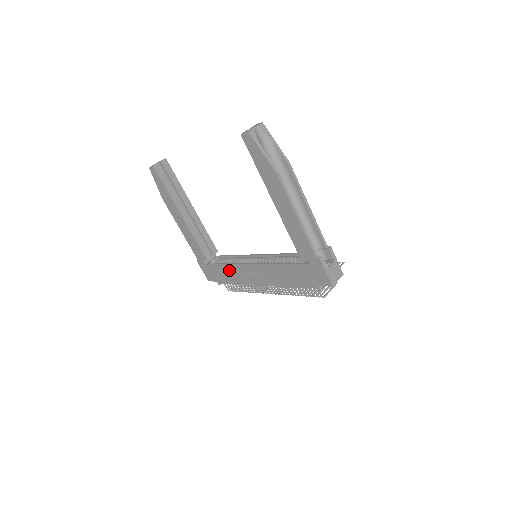
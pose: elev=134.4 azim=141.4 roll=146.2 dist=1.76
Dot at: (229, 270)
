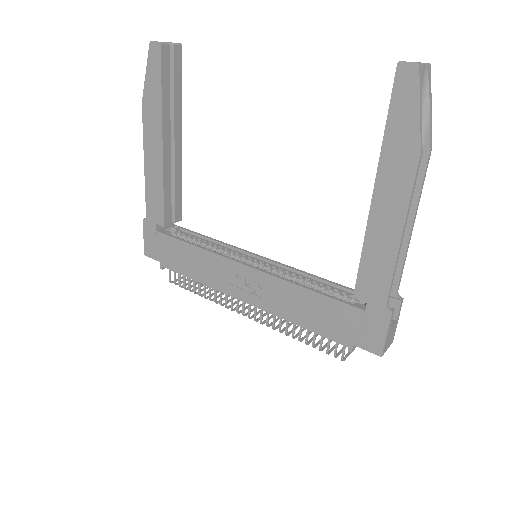
Dot at: (197, 256)
